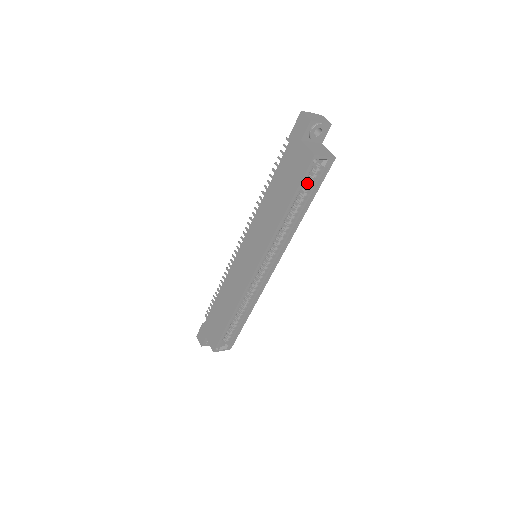
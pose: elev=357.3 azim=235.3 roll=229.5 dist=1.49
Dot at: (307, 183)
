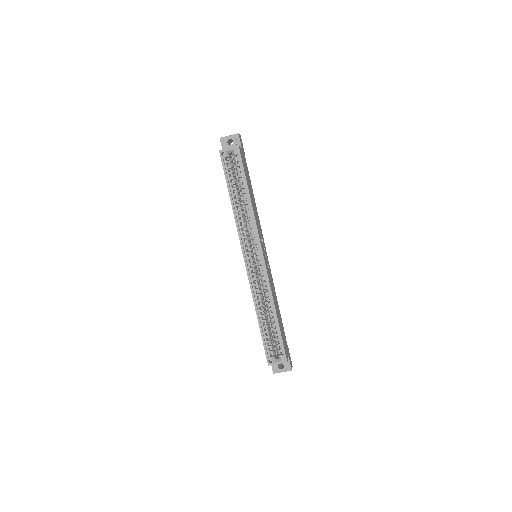
Dot at: (238, 174)
